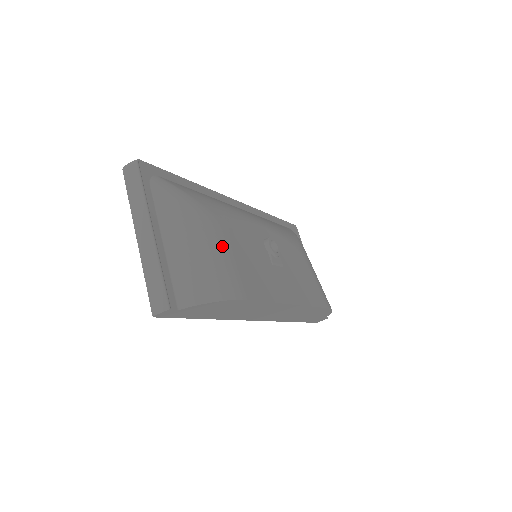
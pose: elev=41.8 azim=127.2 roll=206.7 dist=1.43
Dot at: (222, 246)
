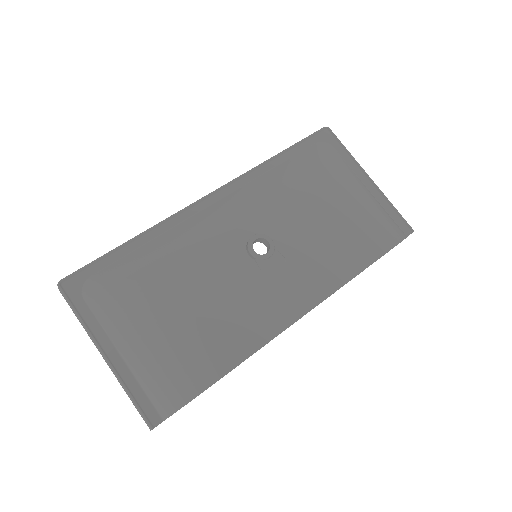
Dot at: (177, 324)
